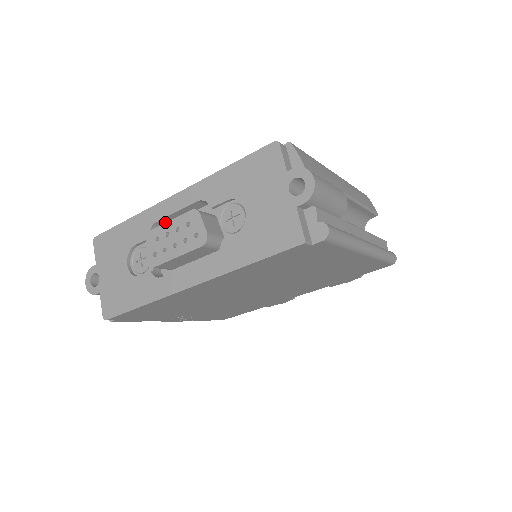
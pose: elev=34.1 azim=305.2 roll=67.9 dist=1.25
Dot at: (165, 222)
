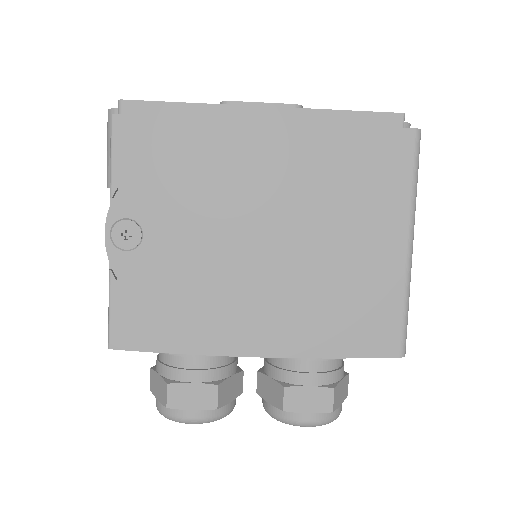
Dot at: occluded
